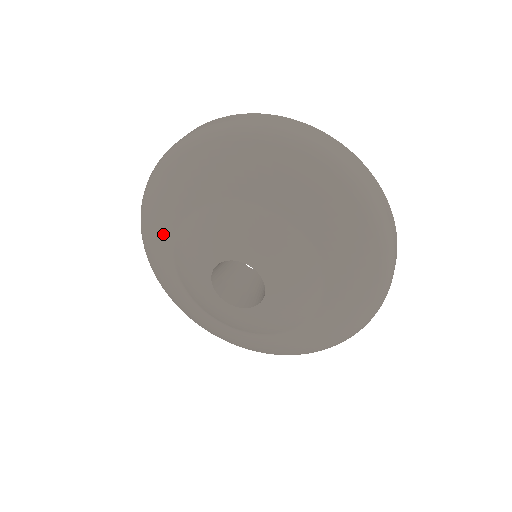
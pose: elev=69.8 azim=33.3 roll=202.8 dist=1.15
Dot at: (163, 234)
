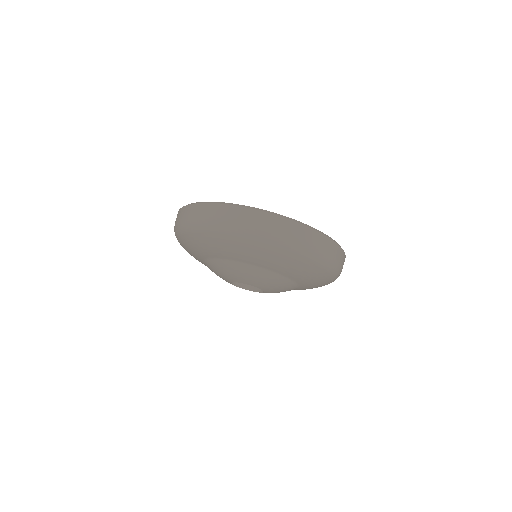
Dot at: occluded
